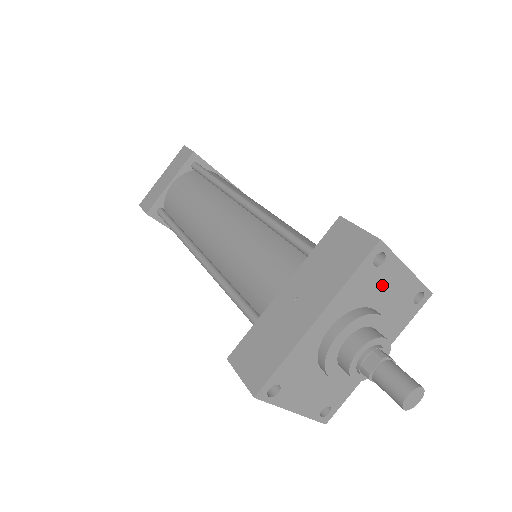
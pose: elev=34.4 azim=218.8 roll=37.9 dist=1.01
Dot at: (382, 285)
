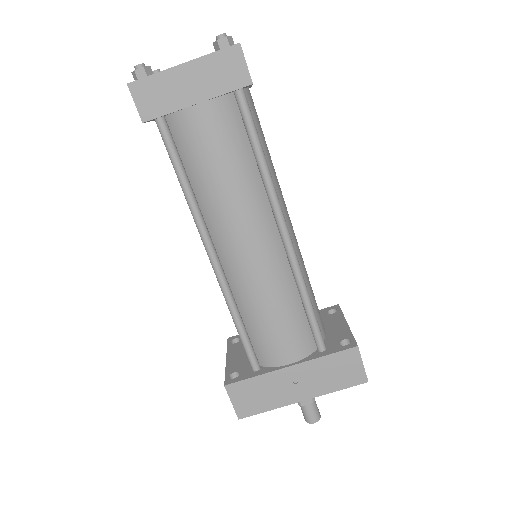
Dot at: occluded
